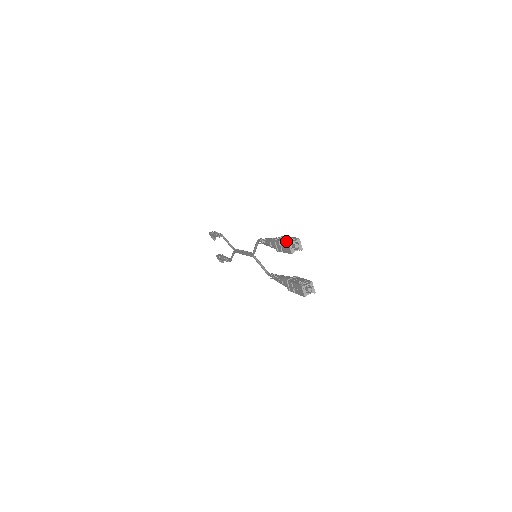
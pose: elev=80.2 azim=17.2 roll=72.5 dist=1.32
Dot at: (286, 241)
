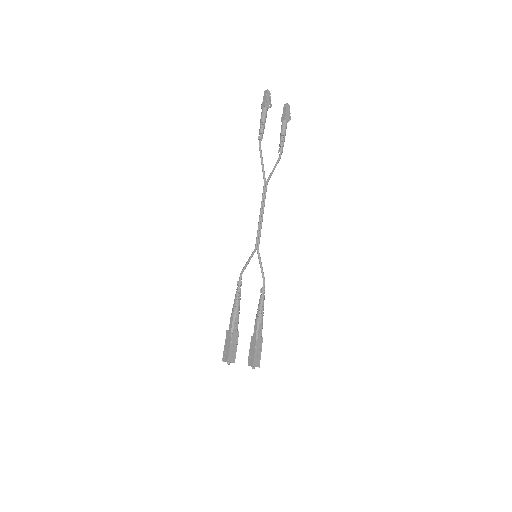
Dot at: occluded
